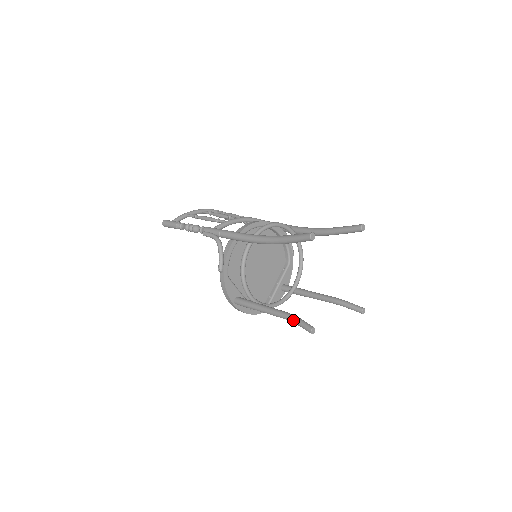
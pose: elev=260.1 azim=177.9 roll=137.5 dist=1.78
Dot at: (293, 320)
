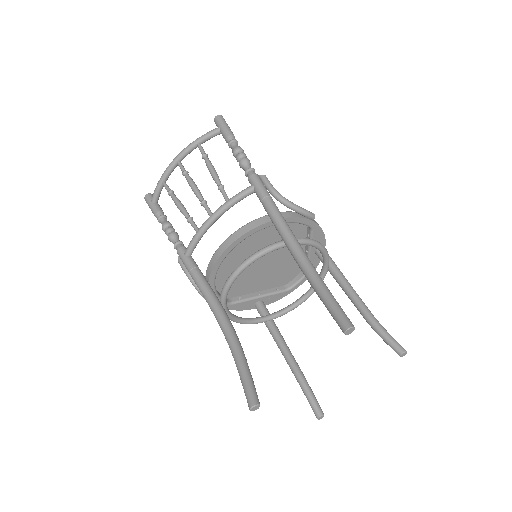
Dot at: (302, 390)
